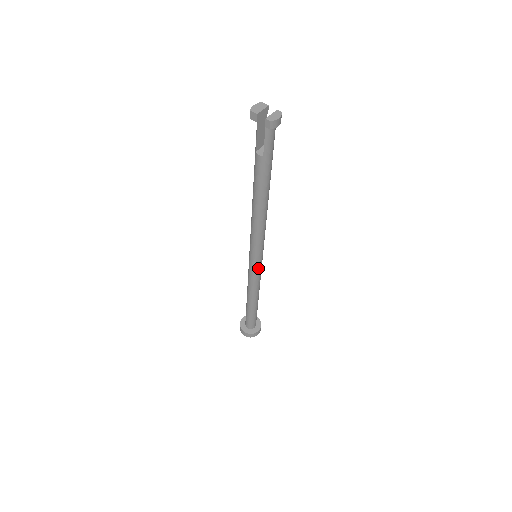
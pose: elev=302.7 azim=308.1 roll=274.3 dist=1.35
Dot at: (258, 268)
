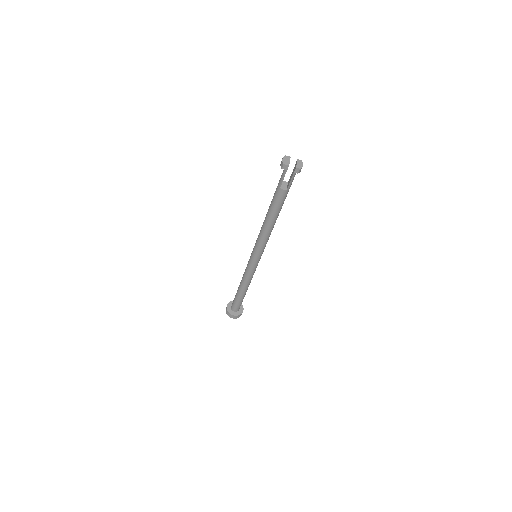
Dot at: (257, 264)
